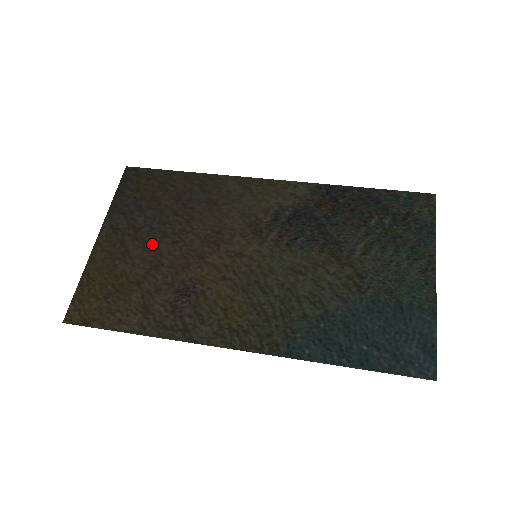
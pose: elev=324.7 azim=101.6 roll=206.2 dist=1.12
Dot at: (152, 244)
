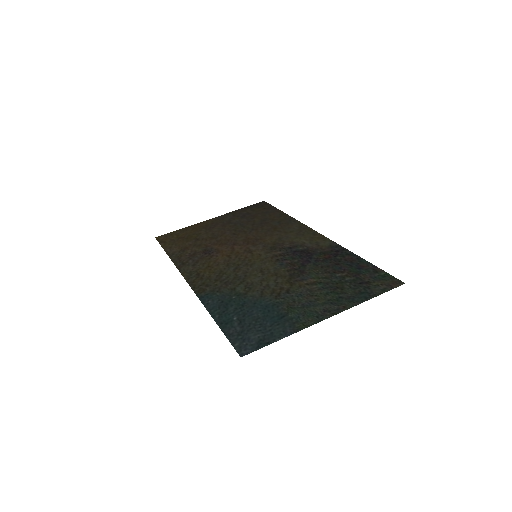
Dot at: (225, 230)
